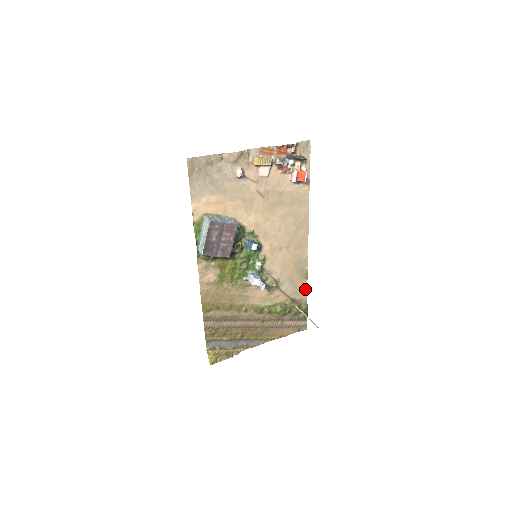
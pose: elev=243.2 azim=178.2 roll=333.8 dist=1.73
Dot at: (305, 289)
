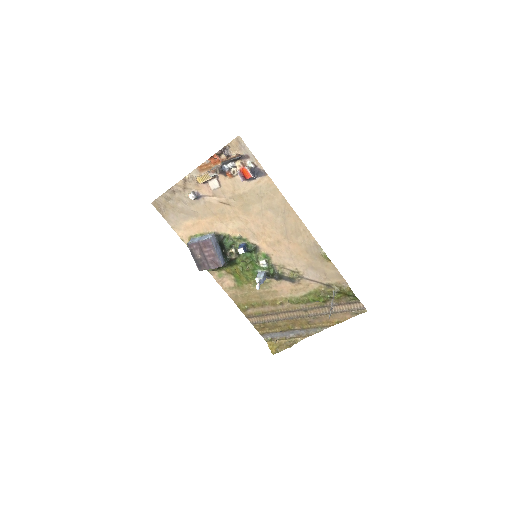
Dot at: (336, 272)
